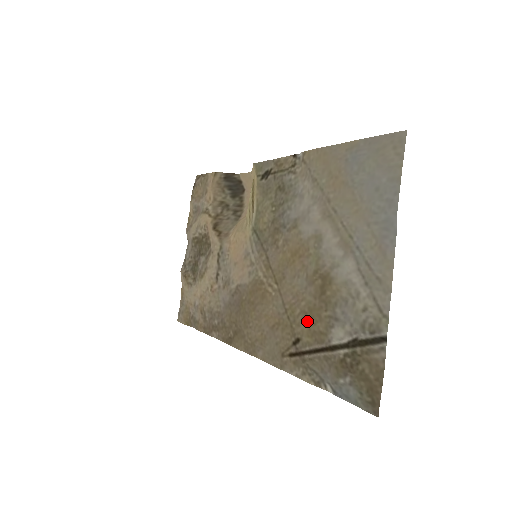
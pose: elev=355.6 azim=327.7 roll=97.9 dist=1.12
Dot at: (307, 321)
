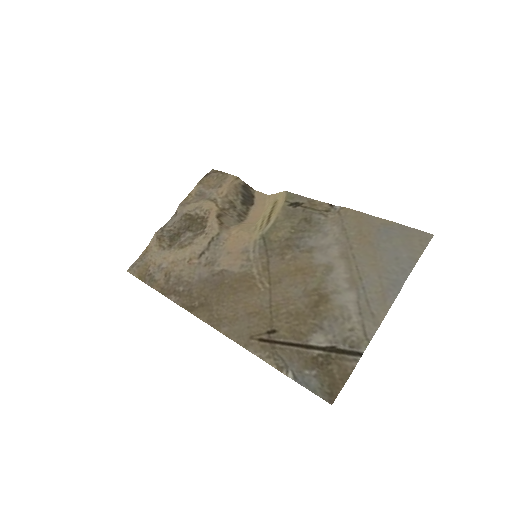
Dot at: (291, 320)
